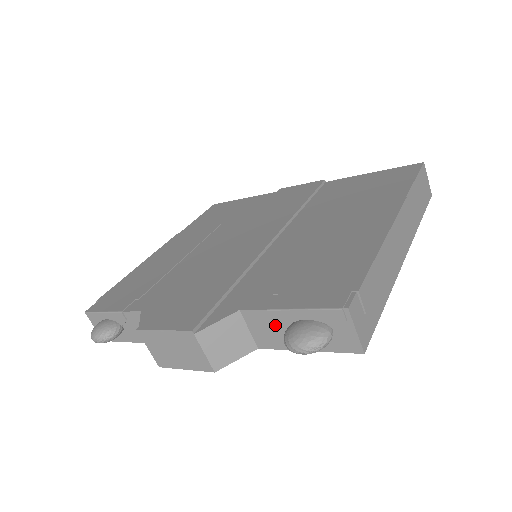
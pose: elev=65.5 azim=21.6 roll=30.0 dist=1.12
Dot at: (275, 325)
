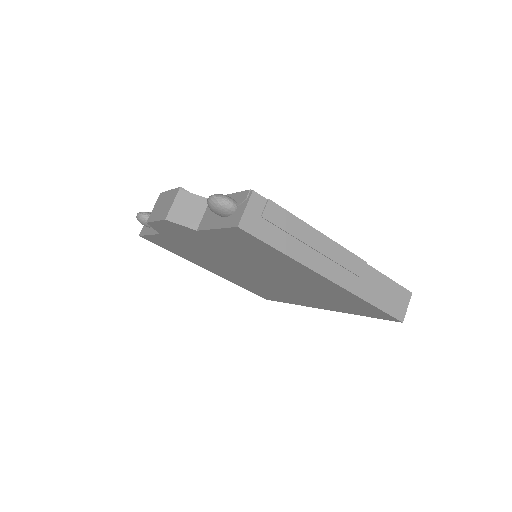
Dot at: occluded
